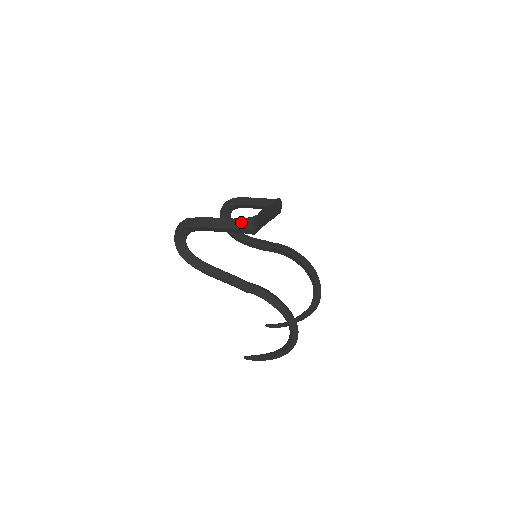
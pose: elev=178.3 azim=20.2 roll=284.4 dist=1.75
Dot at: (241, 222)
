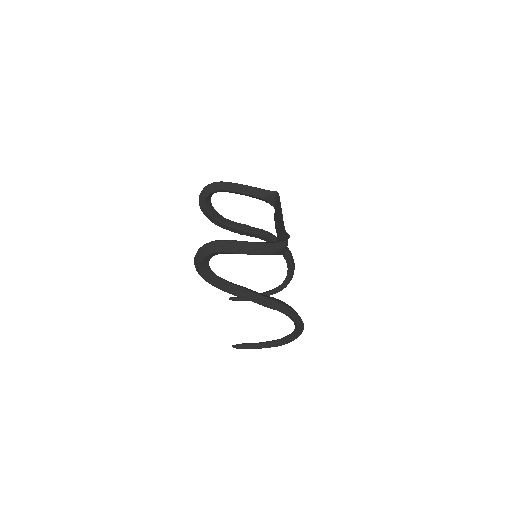
Dot at: (277, 247)
